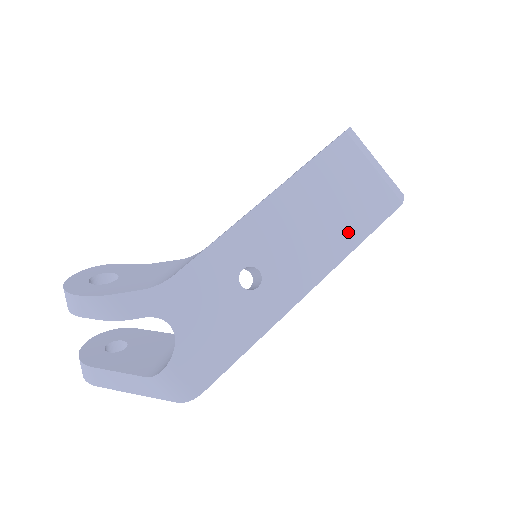
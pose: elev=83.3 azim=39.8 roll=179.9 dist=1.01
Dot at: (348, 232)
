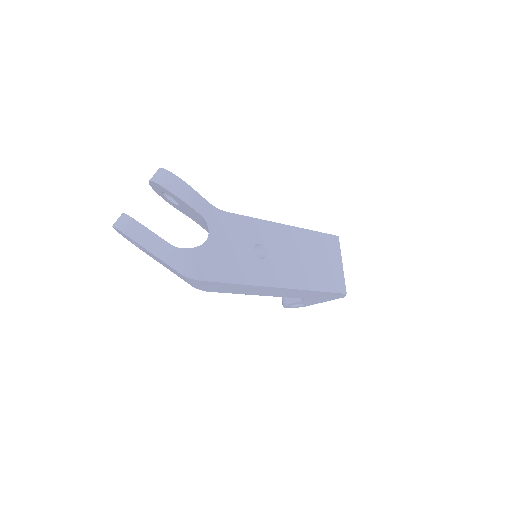
Dot at: (316, 280)
